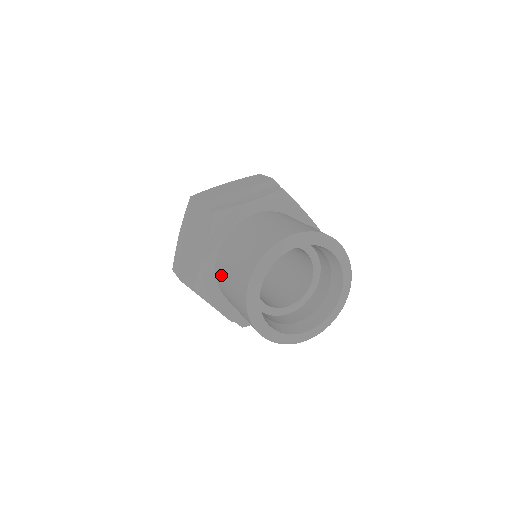
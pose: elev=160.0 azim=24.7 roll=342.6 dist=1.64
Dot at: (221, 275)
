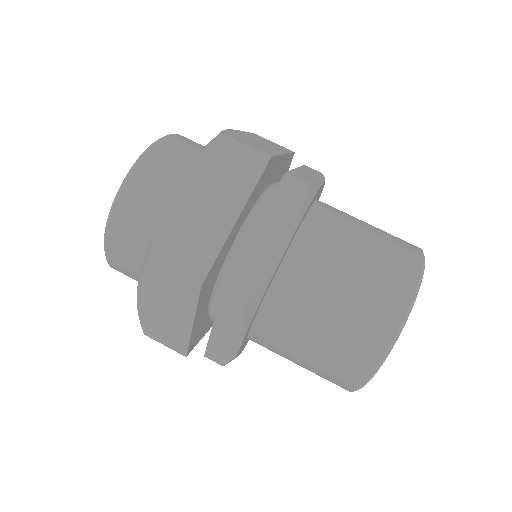
Dot at: occluded
